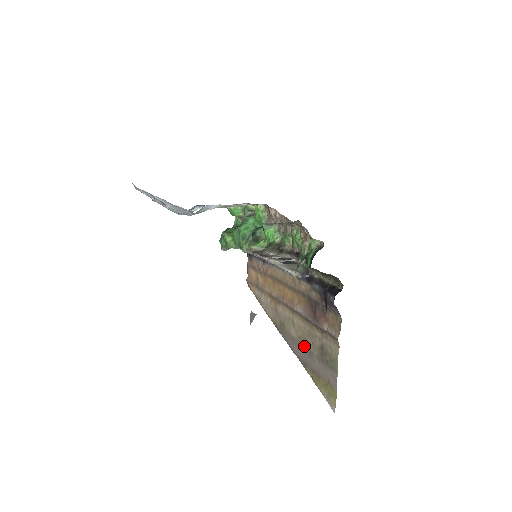
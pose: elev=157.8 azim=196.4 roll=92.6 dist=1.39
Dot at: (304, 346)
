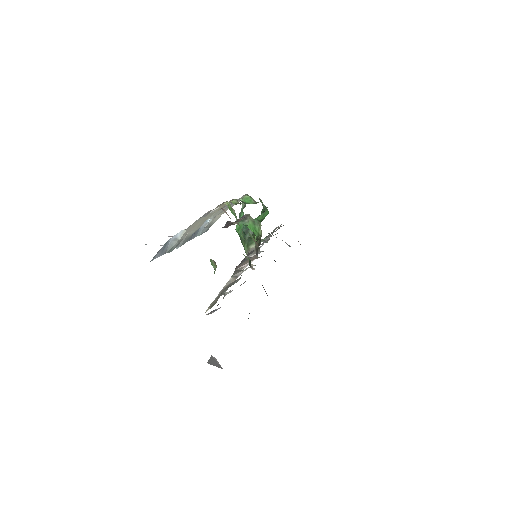
Dot at: occluded
